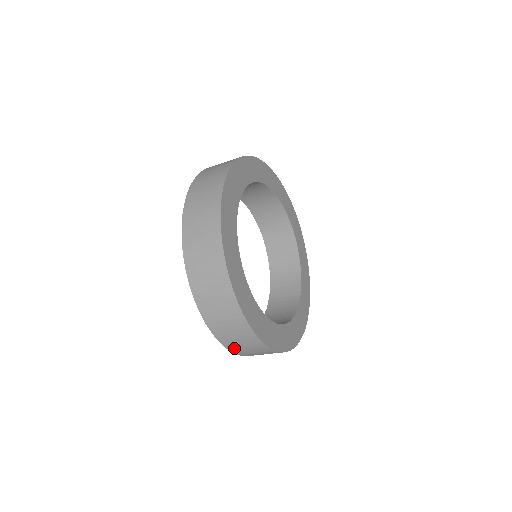
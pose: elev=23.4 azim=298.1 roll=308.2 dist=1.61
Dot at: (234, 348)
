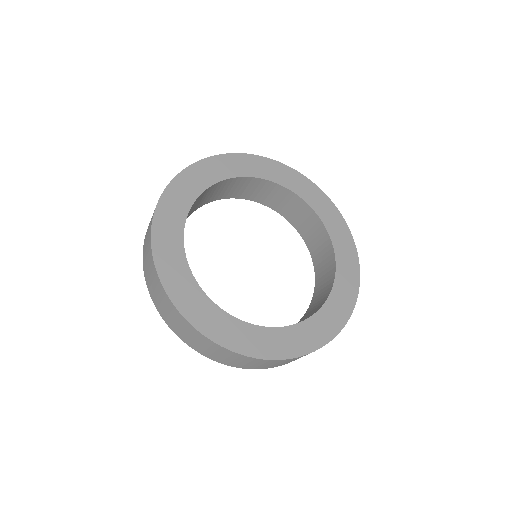
Dot at: (191, 343)
